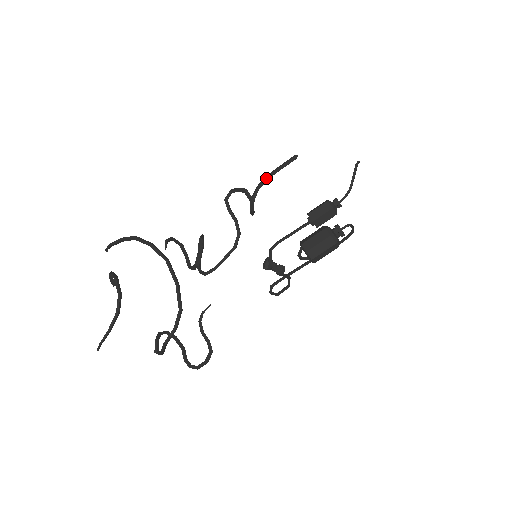
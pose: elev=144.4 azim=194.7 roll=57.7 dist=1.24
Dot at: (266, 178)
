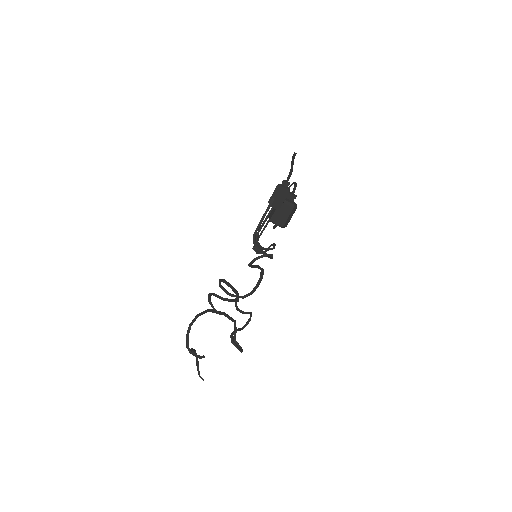
Dot at: occluded
